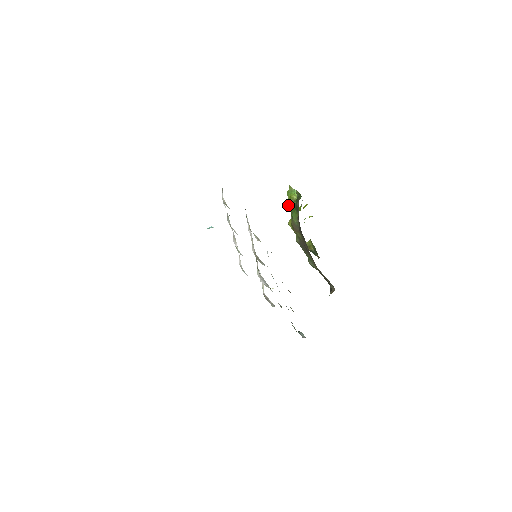
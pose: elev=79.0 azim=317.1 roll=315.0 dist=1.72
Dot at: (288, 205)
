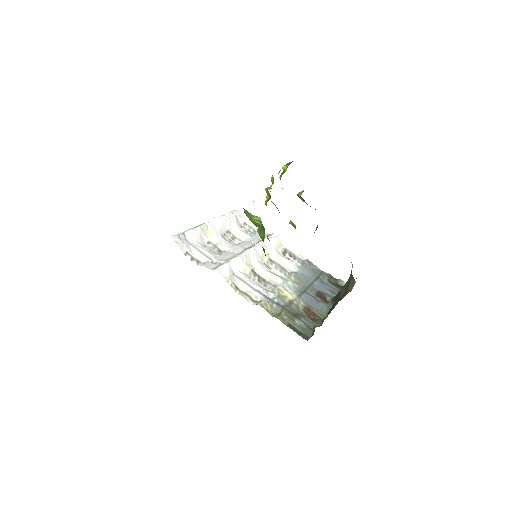
Dot at: occluded
